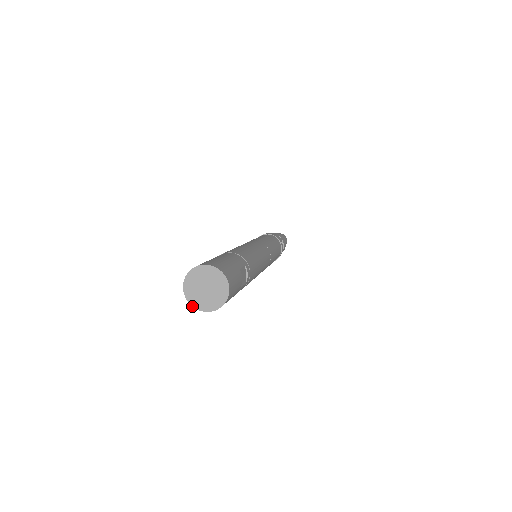
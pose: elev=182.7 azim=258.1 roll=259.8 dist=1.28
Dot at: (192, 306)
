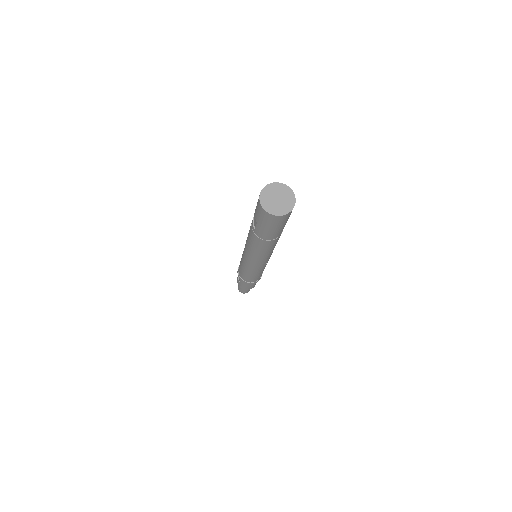
Dot at: (267, 212)
